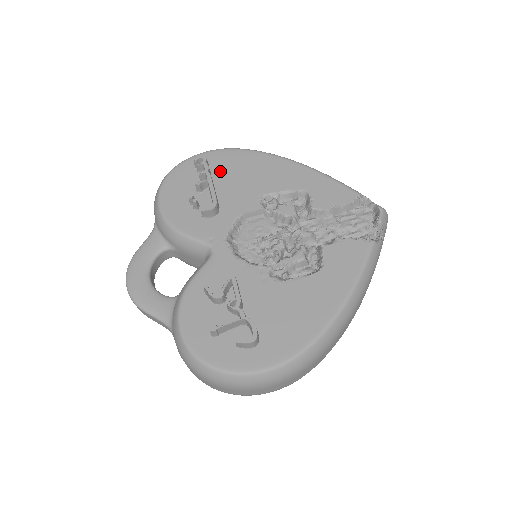
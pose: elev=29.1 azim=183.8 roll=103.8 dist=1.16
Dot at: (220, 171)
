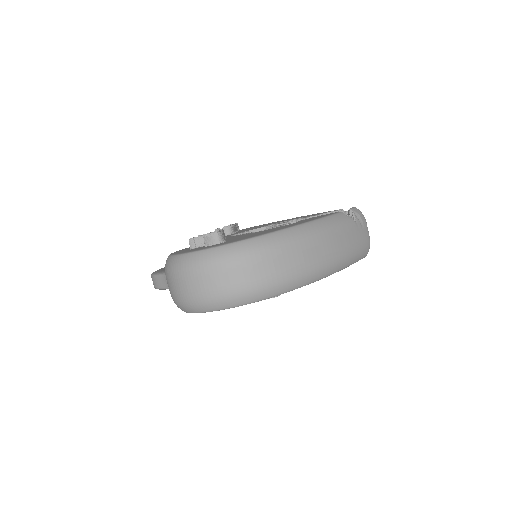
Dot at: (245, 229)
